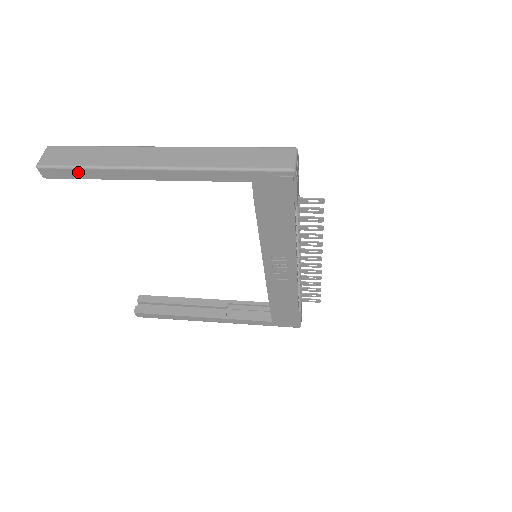
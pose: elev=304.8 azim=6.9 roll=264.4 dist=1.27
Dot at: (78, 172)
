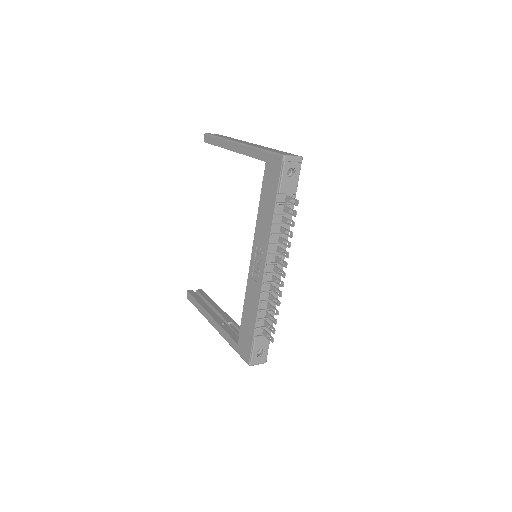
Dot at: (214, 140)
